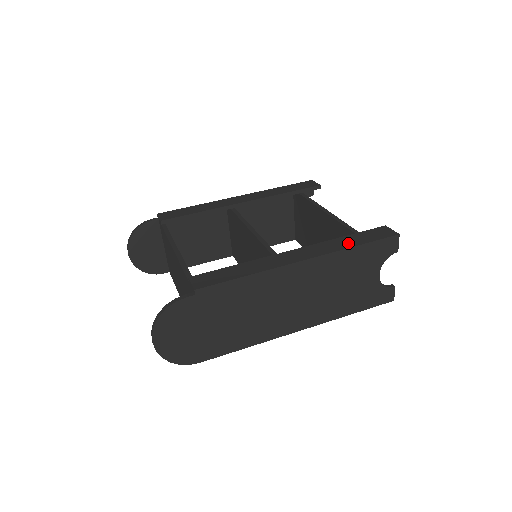
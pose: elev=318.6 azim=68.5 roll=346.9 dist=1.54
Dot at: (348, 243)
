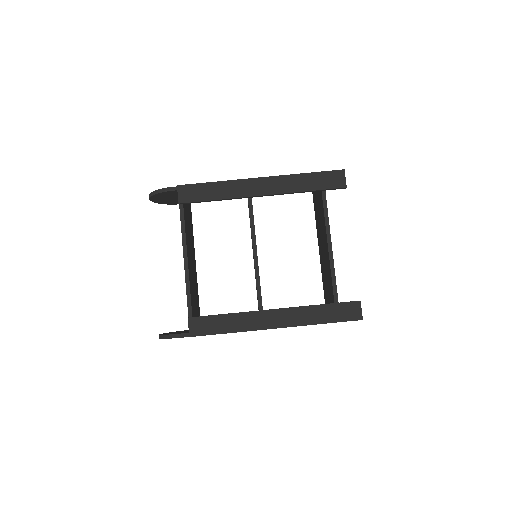
Dot at: (318, 317)
